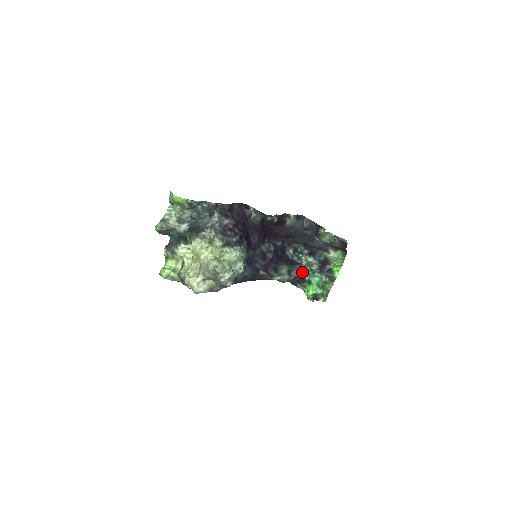
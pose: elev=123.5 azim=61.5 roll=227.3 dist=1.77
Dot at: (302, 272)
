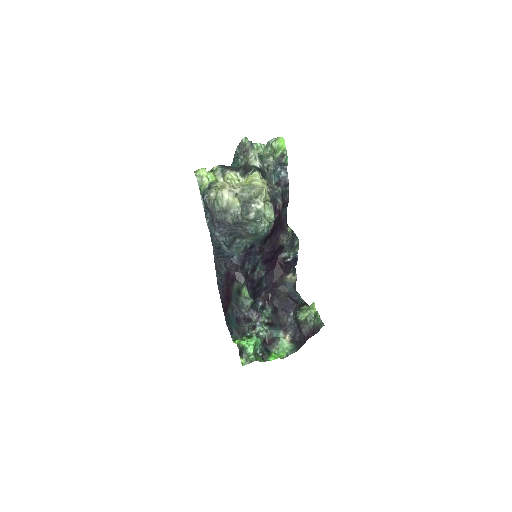
Dot at: (249, 327)
